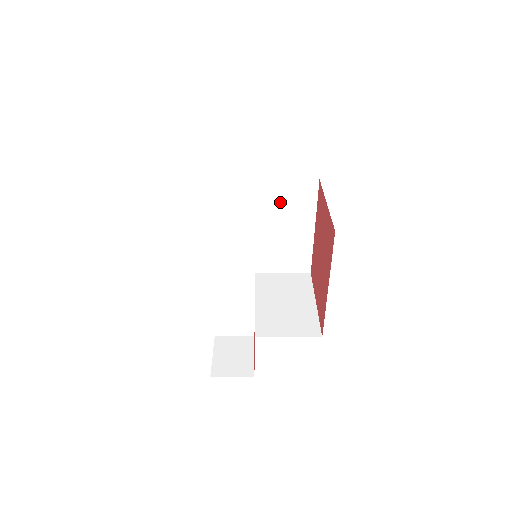
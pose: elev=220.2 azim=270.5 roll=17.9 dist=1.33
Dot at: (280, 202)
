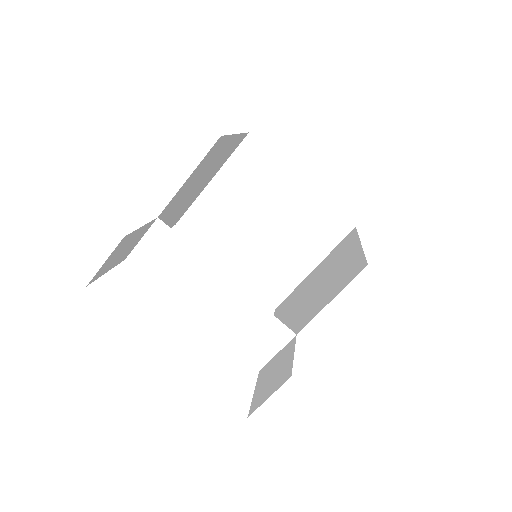
Dot at: (243, 190)
